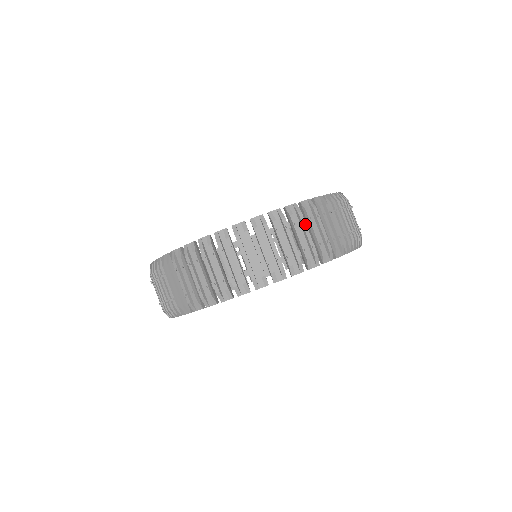
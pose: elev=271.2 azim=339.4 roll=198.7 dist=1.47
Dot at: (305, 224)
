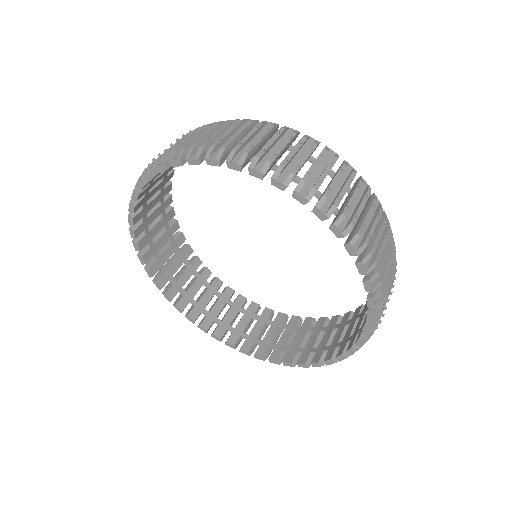
Dot at: (350, 183)
